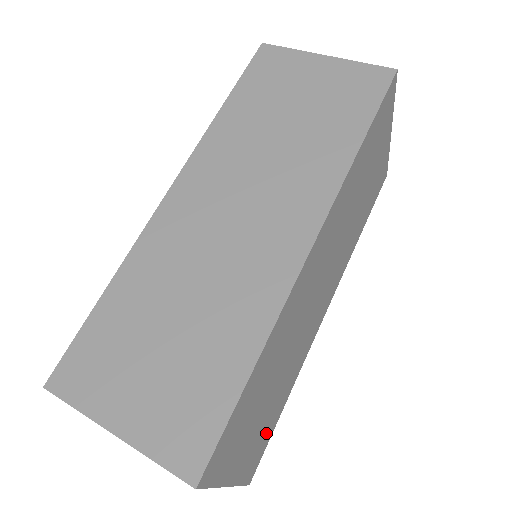
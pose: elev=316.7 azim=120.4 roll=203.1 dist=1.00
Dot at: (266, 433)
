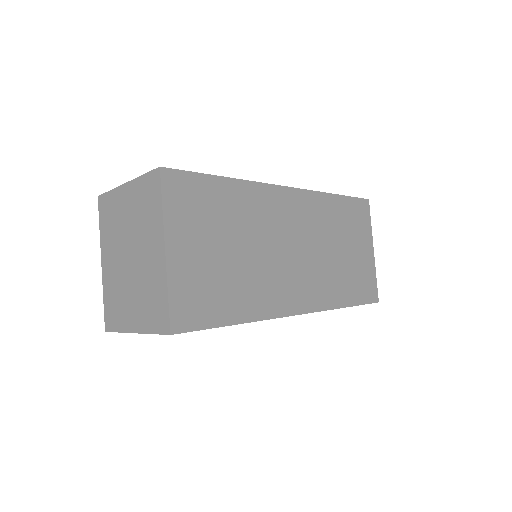
Dot at: (209, 302)
